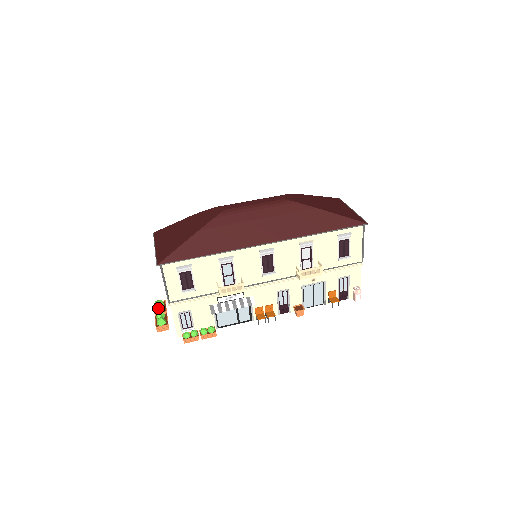
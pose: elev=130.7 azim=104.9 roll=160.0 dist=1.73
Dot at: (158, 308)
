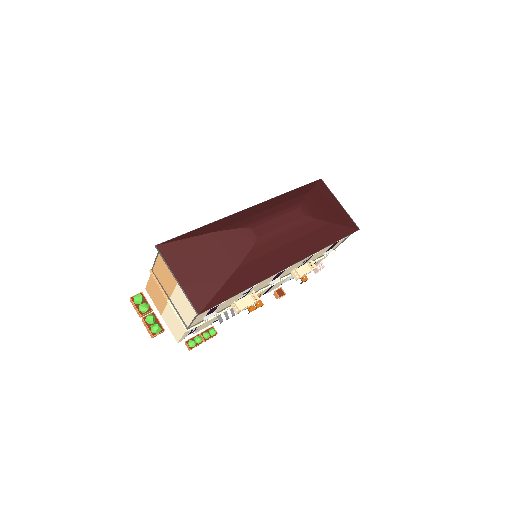
Dot at: (145, 310)
